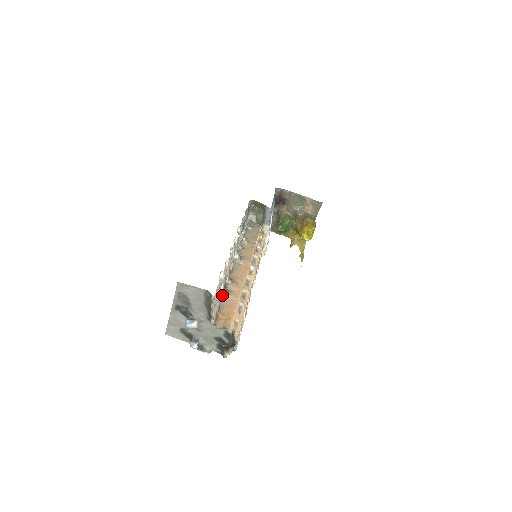
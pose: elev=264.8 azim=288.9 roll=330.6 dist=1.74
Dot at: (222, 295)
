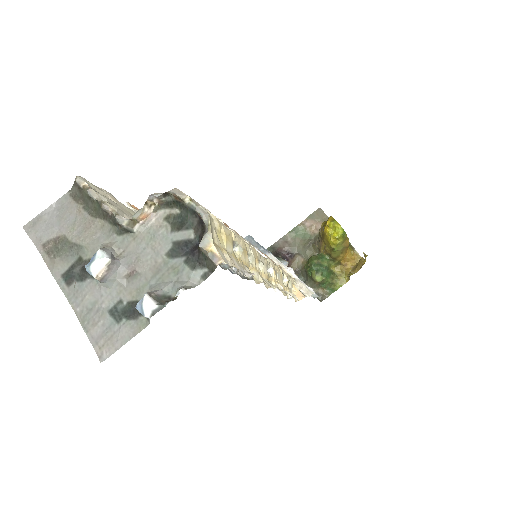
Dot at: occluded
